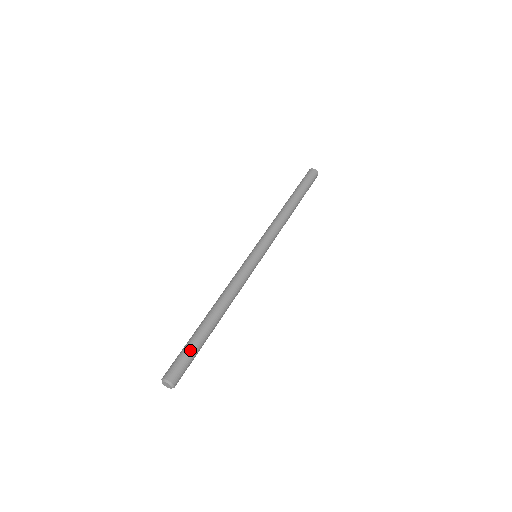
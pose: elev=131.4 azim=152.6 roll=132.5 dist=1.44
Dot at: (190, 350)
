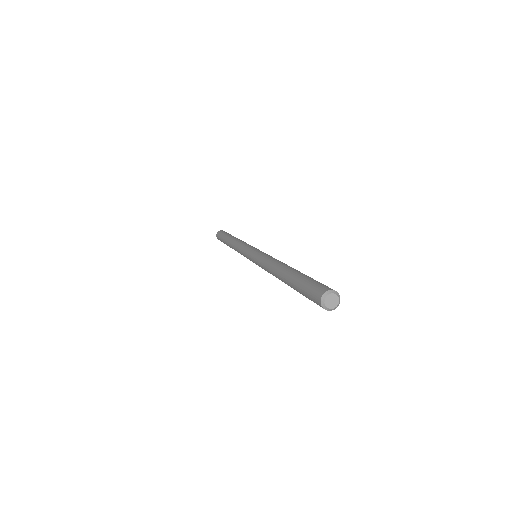
Dot at: (312, 278)
